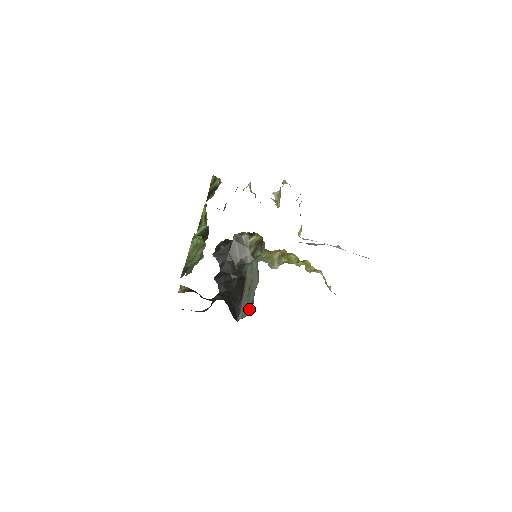
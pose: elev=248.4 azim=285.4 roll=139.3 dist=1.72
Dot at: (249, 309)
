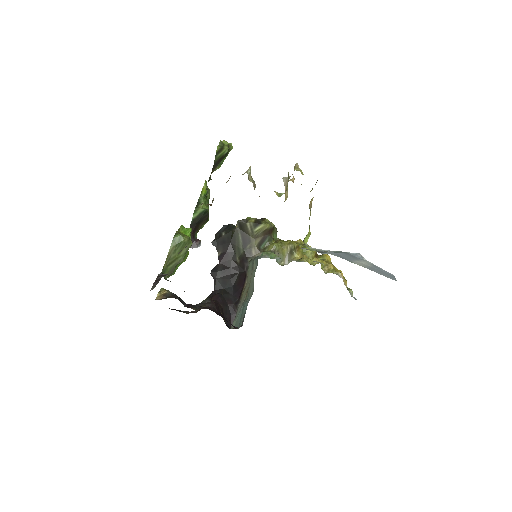
Dot at: (241, 322)
